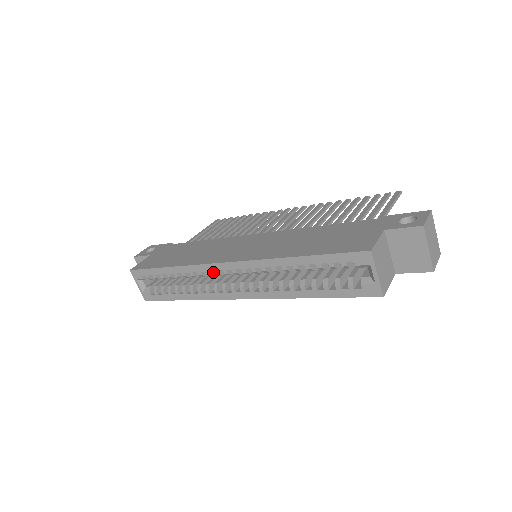
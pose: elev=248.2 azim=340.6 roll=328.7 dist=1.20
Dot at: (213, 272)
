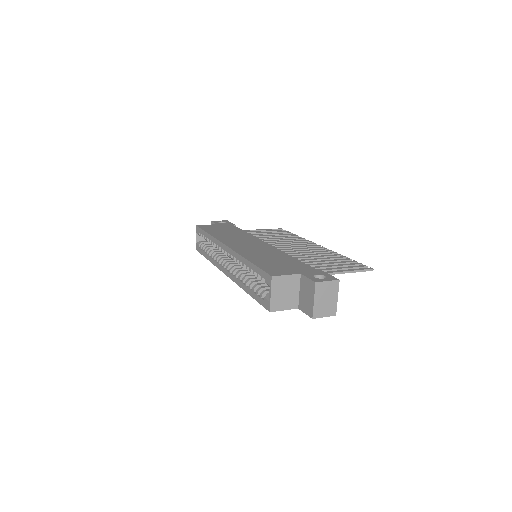
Dot at: occluded
